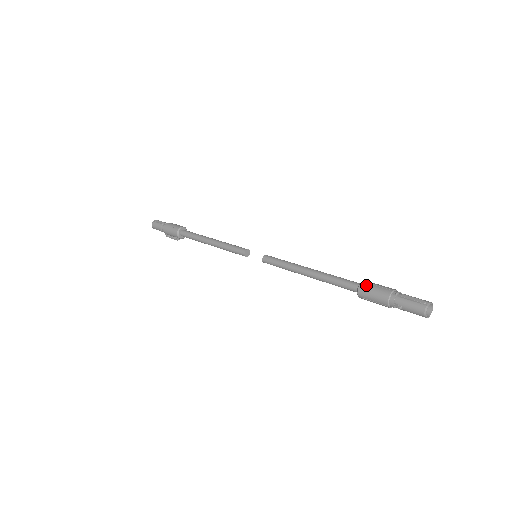
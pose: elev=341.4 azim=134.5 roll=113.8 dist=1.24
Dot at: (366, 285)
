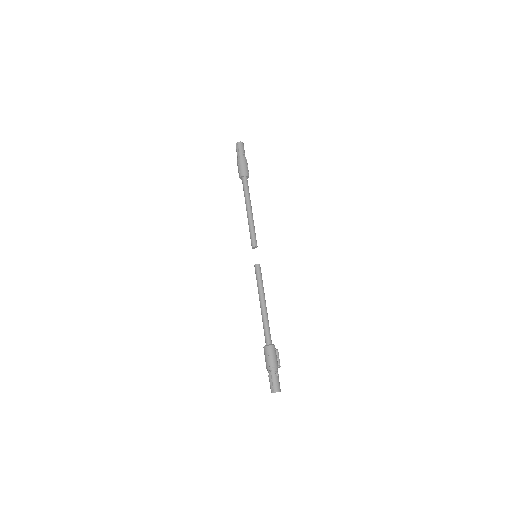
Dot at: (265, 351)
